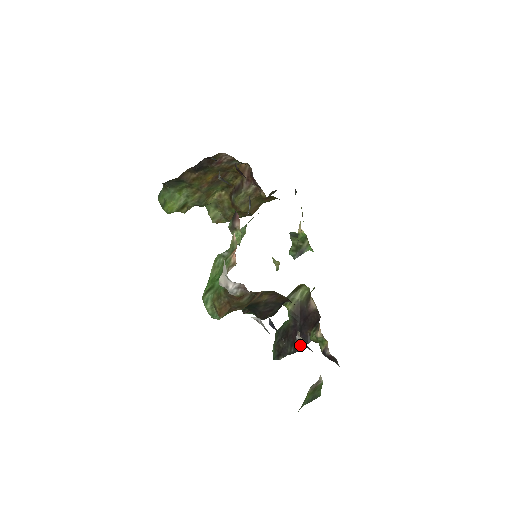
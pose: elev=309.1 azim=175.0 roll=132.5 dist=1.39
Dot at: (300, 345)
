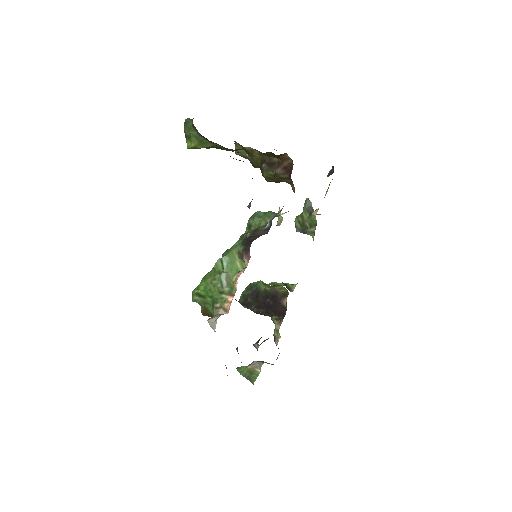
Dot at: (262, 313)
